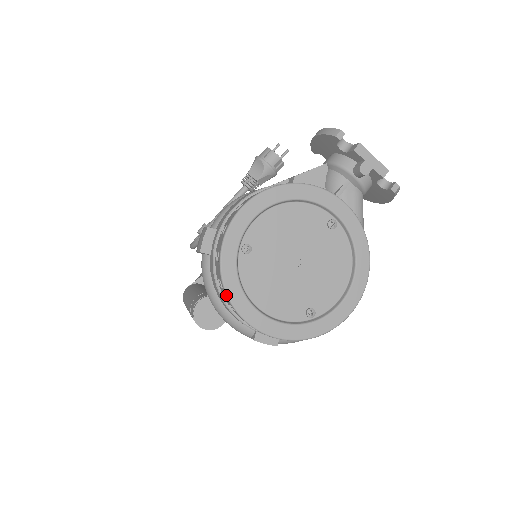
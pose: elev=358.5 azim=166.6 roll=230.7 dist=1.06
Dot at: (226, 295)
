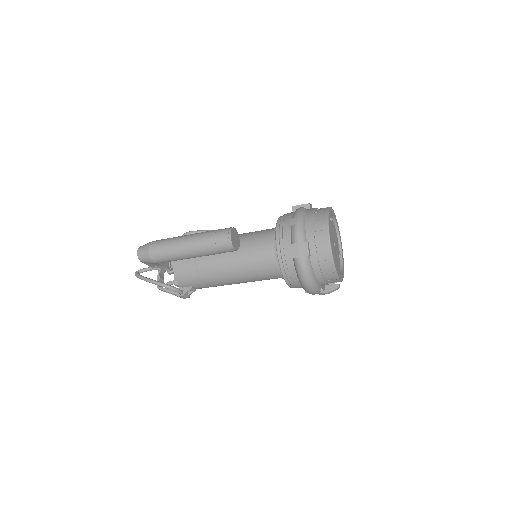
Dot at: (328, 214)
